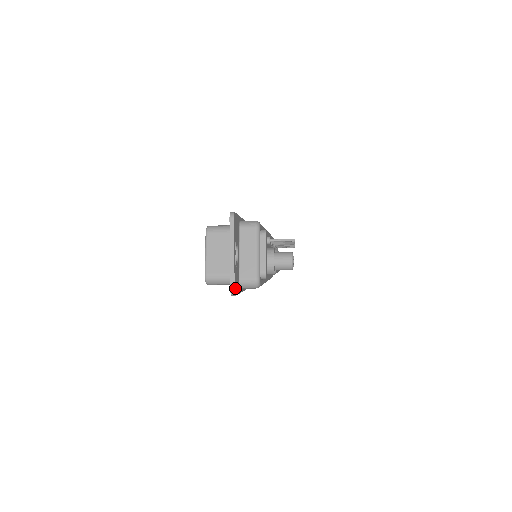
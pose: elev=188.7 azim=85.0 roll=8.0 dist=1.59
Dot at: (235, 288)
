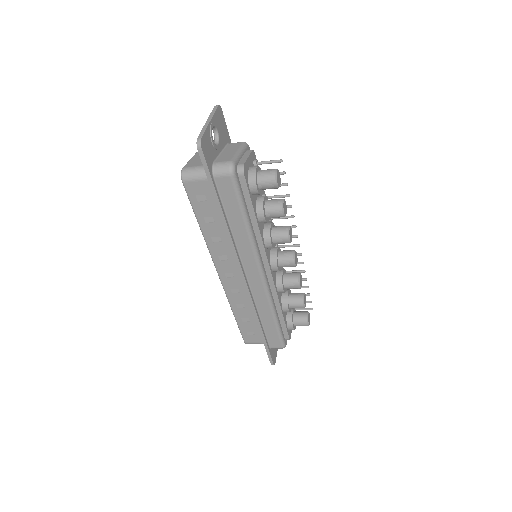
Dot at: (203, 143)
